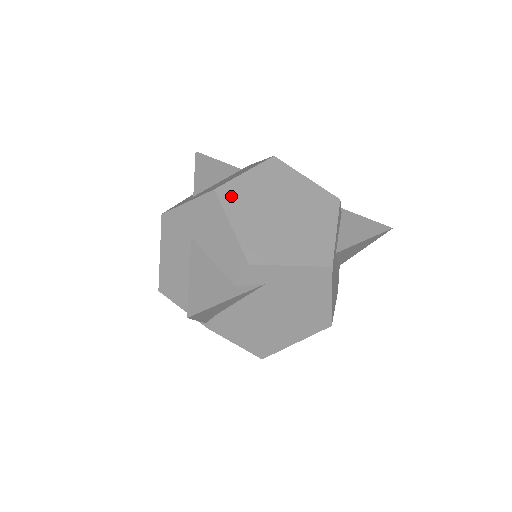
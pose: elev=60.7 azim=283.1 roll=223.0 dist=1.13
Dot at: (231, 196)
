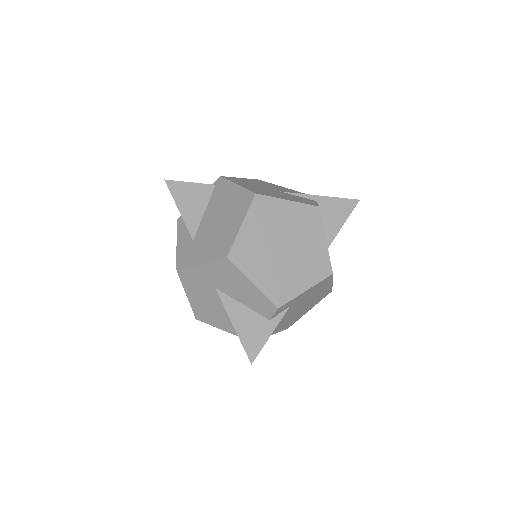
Dot at: (241, 256)
